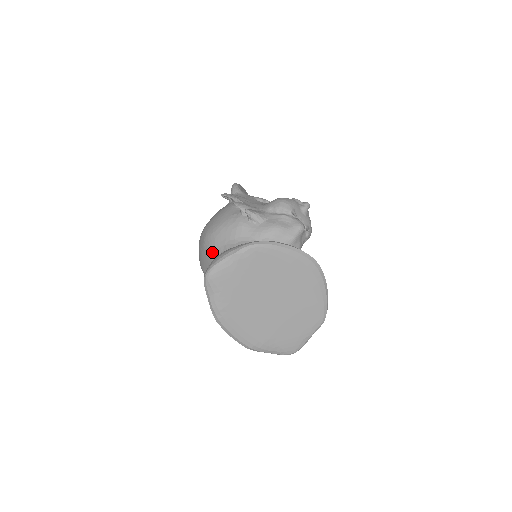
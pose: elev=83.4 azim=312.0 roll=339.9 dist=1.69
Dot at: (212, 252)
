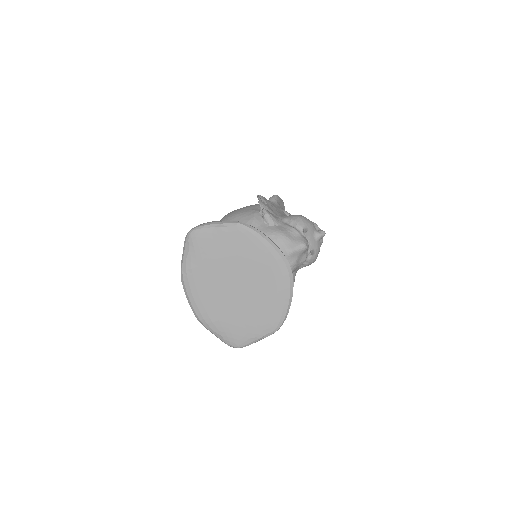
Dot at: occluded
